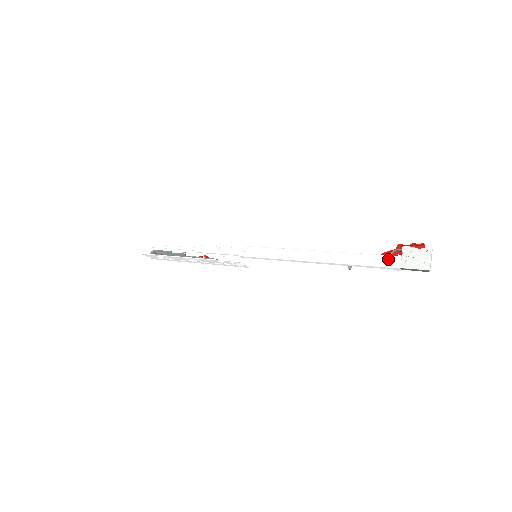
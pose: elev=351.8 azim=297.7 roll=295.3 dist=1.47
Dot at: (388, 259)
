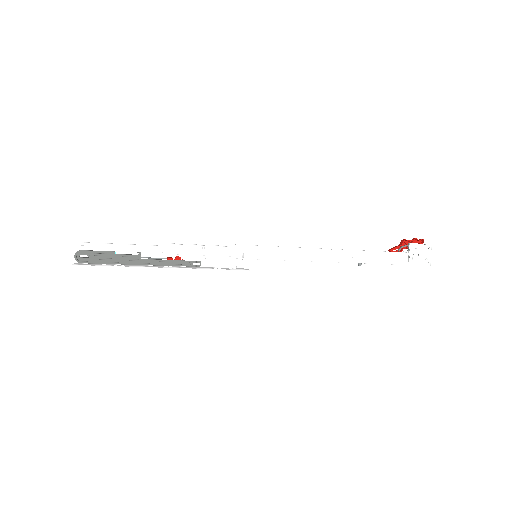
Dot at: (399, 257)
